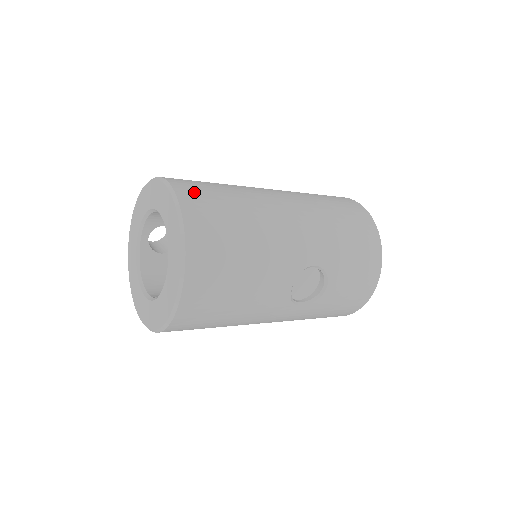
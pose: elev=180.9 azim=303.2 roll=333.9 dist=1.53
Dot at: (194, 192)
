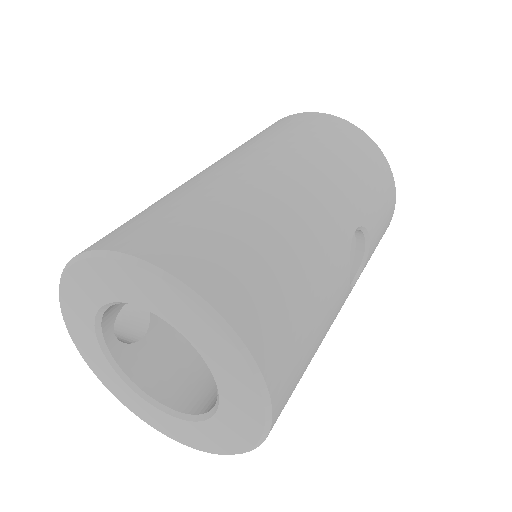
Dot at: (179, 244)
